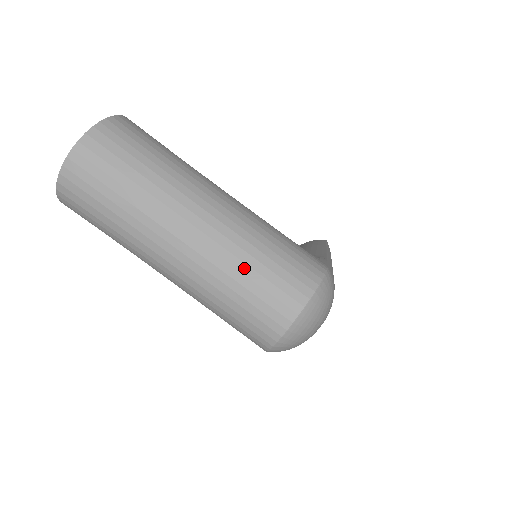
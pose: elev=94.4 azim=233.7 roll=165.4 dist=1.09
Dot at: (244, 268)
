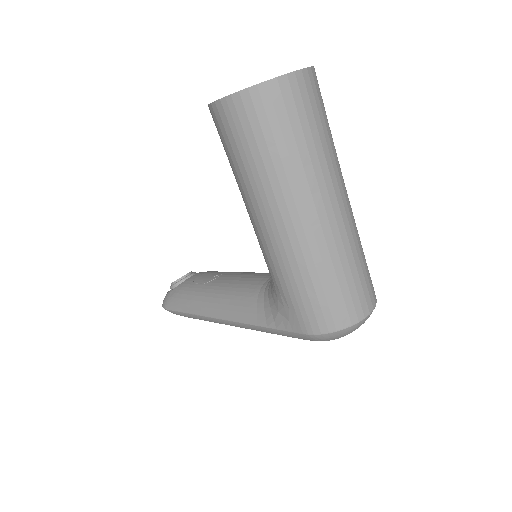
Dot at: (360, 254)
